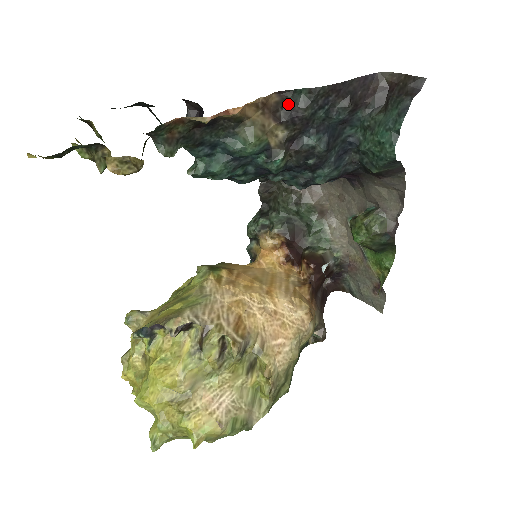
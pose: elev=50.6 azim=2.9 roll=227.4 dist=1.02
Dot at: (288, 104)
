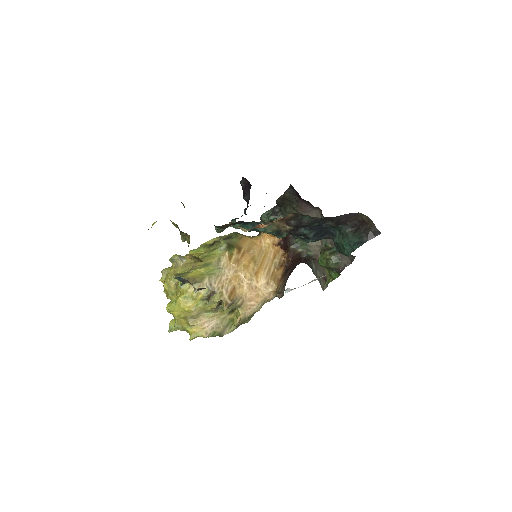
Dot at: (298, 218)
